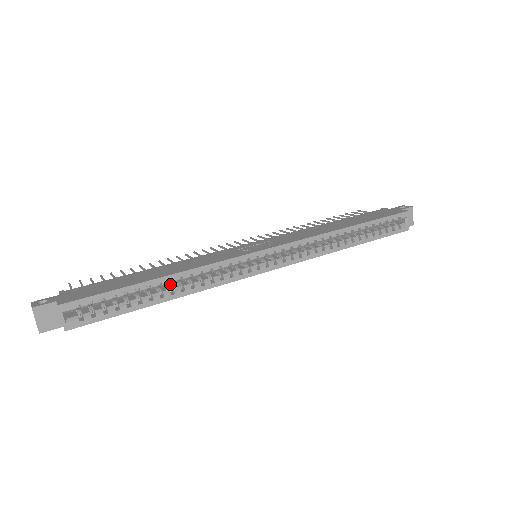
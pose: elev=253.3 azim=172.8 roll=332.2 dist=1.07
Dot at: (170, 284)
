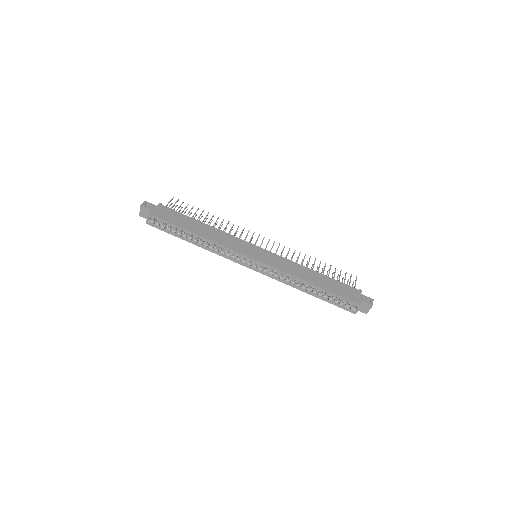
Dot at: occluded
